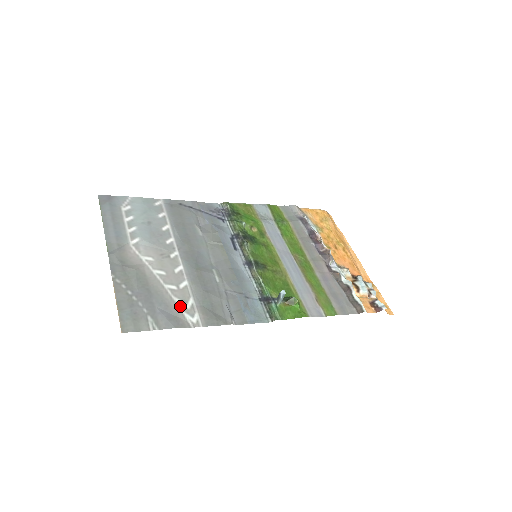
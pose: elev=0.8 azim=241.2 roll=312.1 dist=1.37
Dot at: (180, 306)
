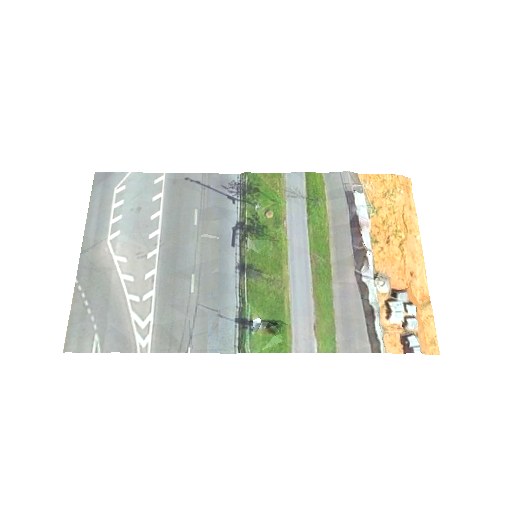
Dot at: (134, 324)
